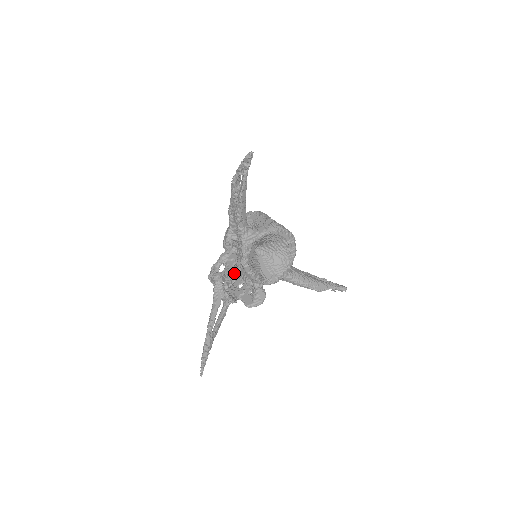
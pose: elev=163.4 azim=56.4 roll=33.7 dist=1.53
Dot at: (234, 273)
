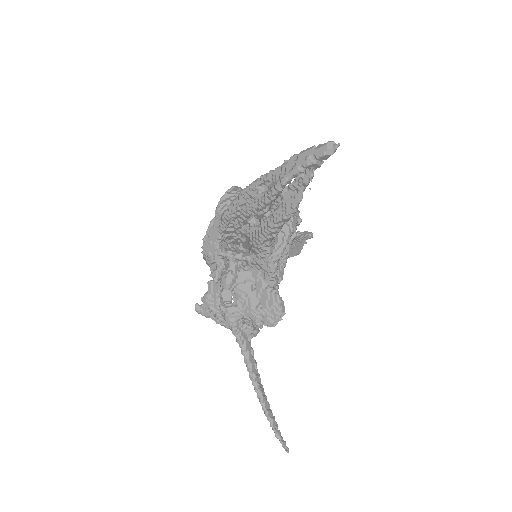
Dot at: (275, 307)
